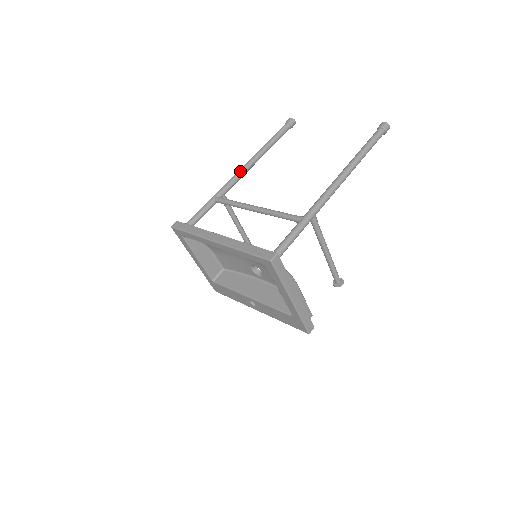
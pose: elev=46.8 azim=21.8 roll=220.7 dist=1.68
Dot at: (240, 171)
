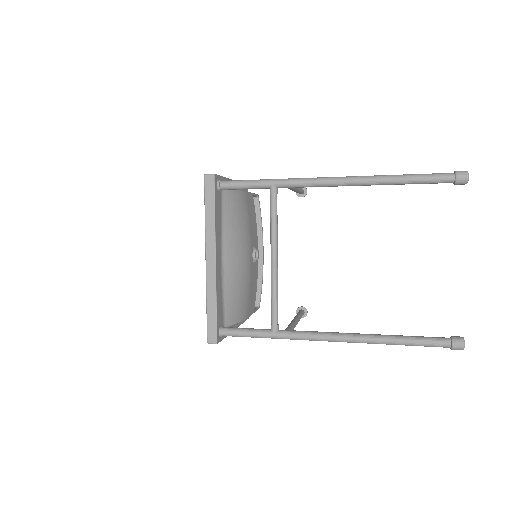
Dot at: (328, 183)
